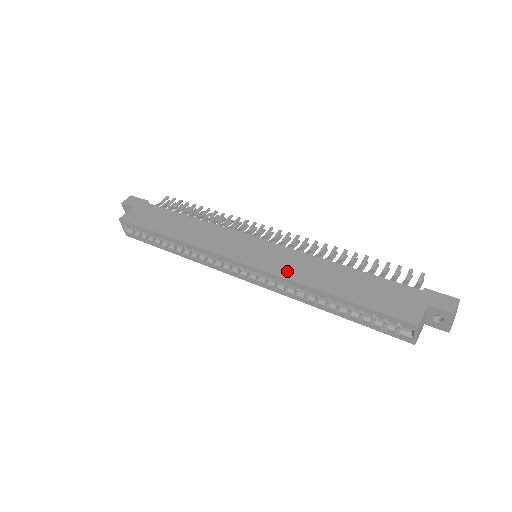
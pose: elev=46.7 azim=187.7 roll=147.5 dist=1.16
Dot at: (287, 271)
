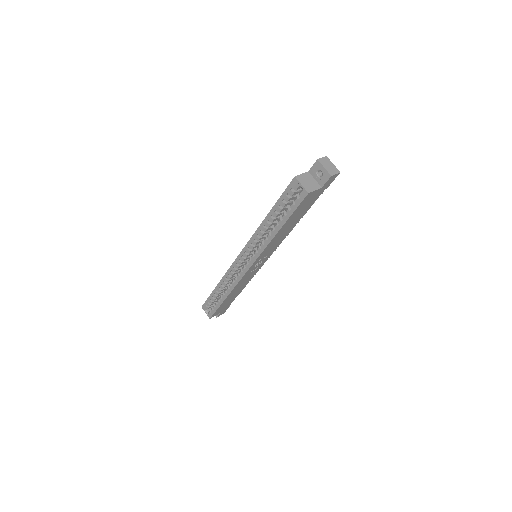
Dot at: occluded
